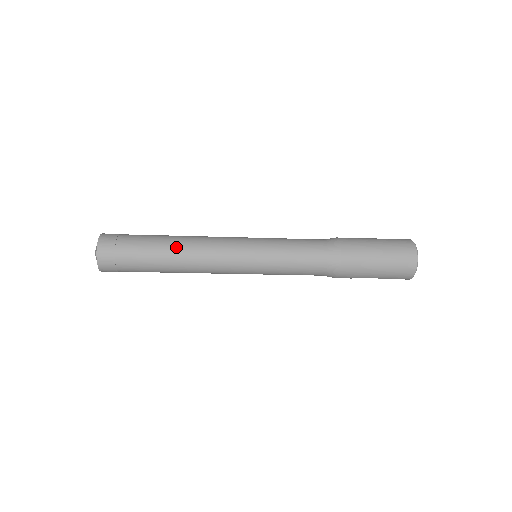
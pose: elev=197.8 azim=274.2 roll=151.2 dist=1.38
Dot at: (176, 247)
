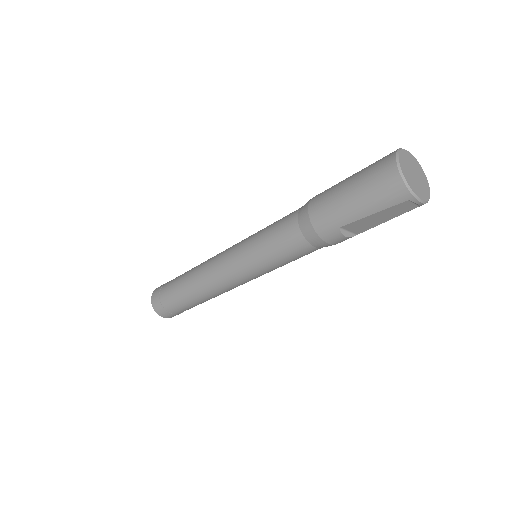
Dot at: (192, 270)
